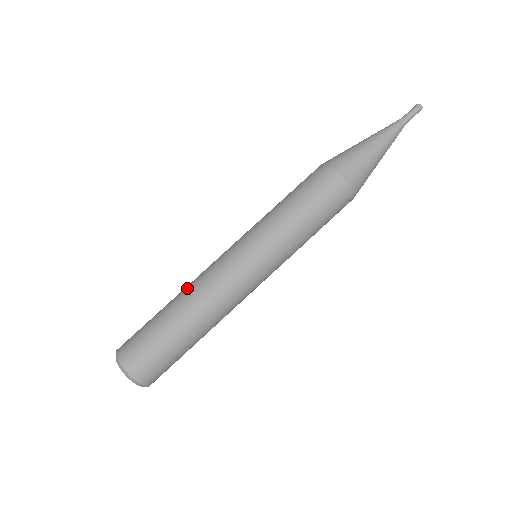
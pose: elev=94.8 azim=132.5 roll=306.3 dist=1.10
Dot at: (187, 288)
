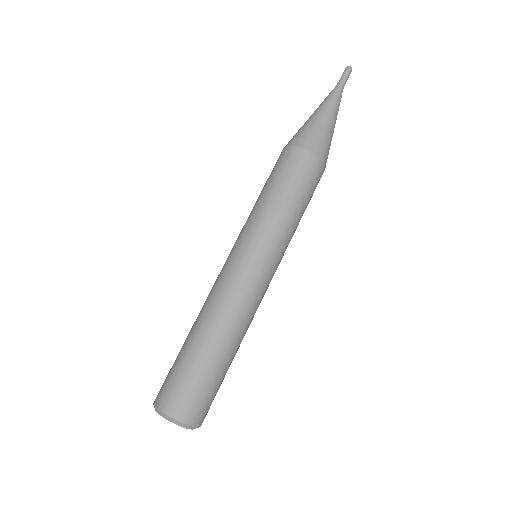
Dot at: (209, 314)
